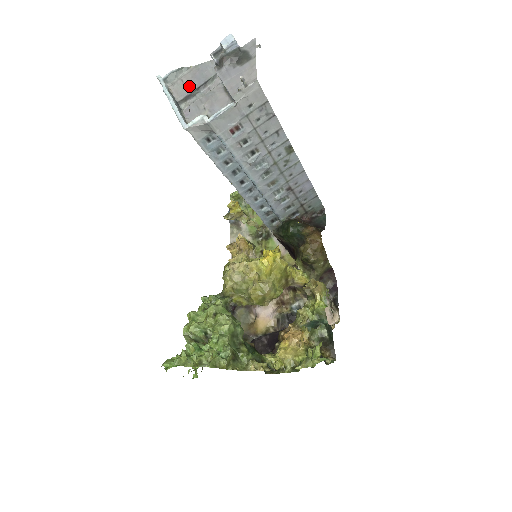
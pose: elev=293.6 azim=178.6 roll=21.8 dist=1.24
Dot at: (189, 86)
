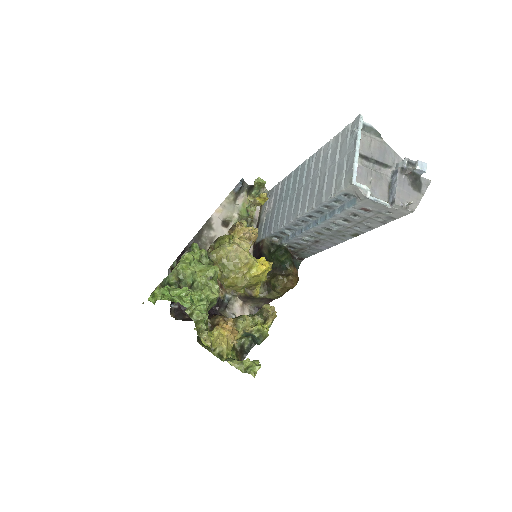
Dot at: (372, 151)
